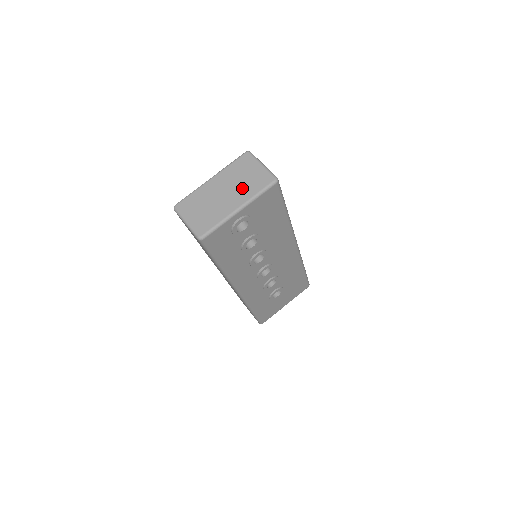
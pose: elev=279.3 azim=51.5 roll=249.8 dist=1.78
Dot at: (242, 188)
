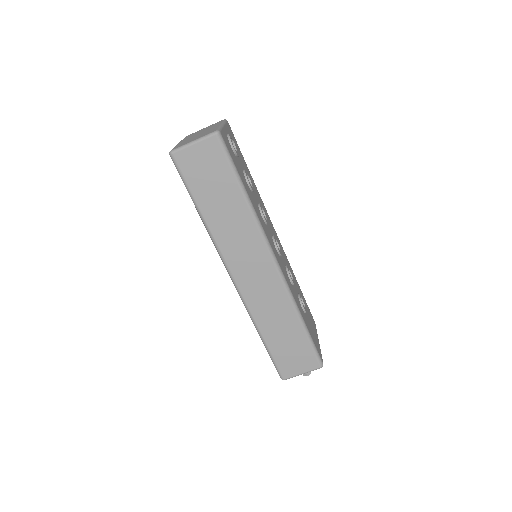
Dot at: occluded
